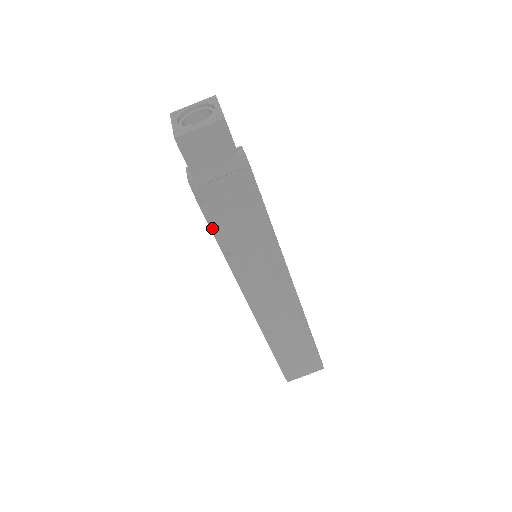
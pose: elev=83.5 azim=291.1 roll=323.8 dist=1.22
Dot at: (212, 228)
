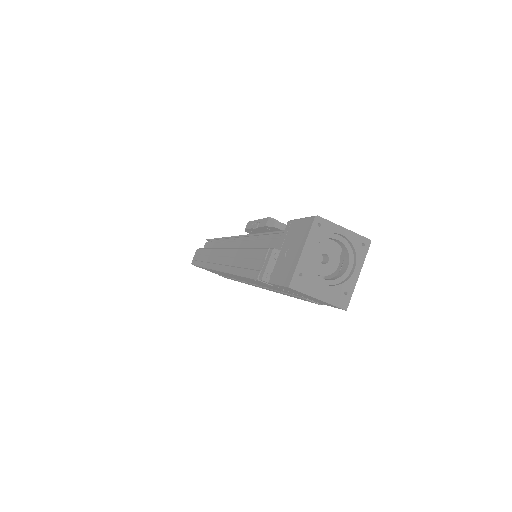
Dot at: (243, 276)
